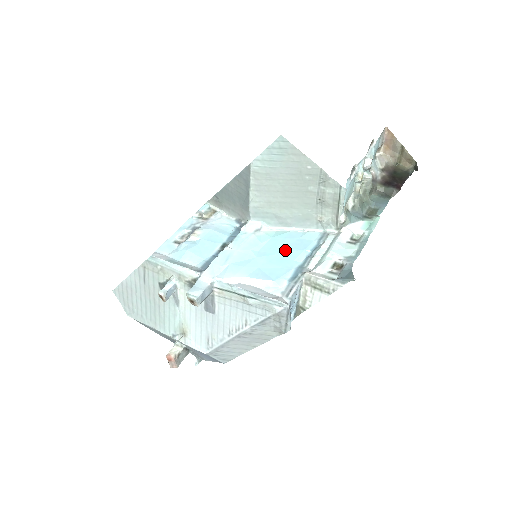
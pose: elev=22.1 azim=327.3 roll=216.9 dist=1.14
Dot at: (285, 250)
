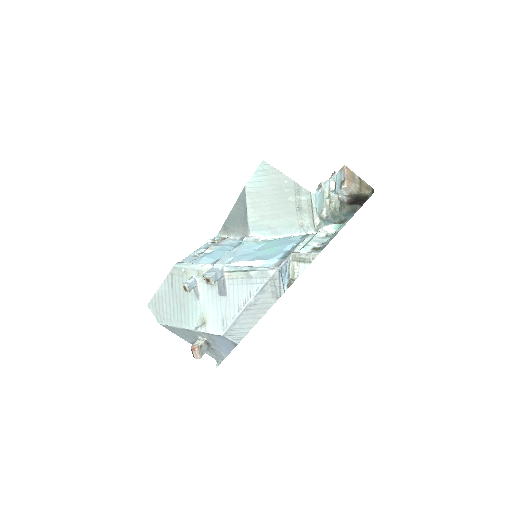
Dot at: (277, 246)
